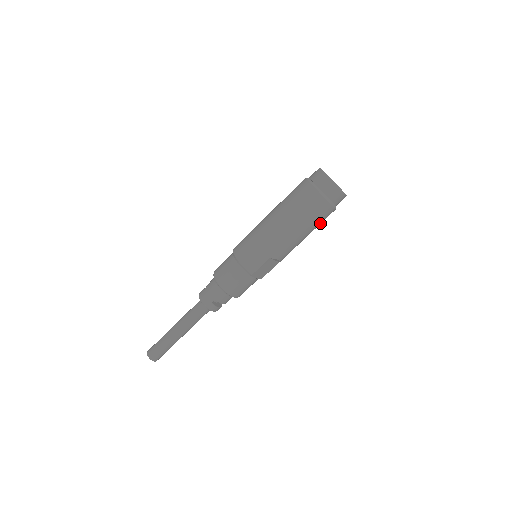
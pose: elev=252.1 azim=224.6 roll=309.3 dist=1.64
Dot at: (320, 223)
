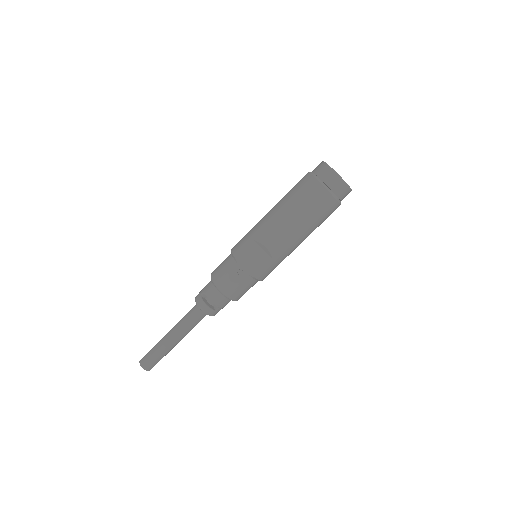
Dot at: (313, 209)
